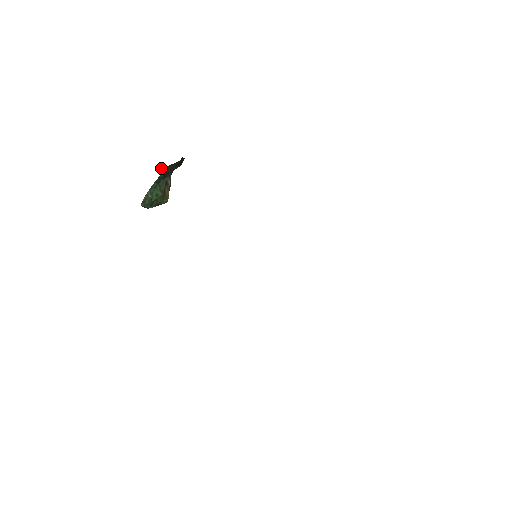
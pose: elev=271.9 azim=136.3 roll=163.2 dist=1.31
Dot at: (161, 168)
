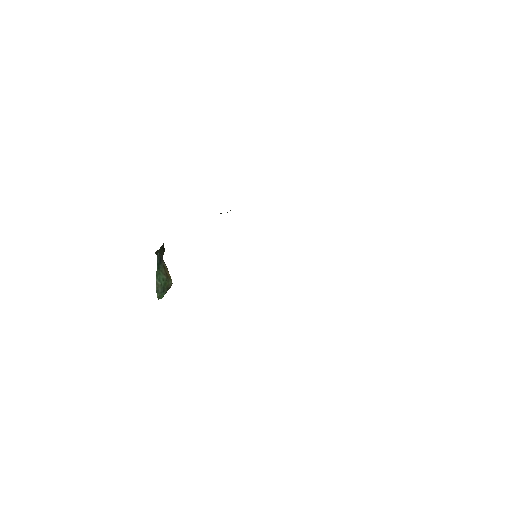
Dot at: (155, 253)
